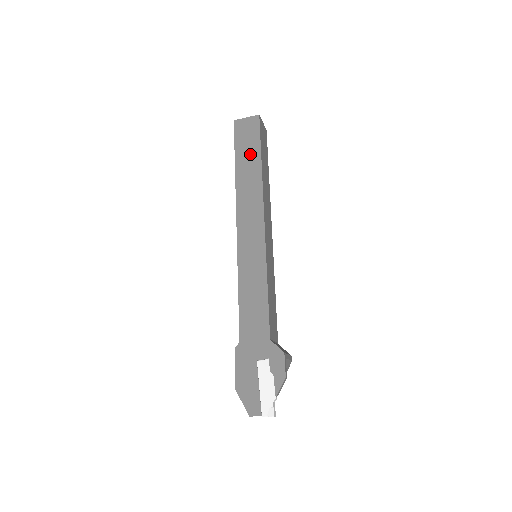
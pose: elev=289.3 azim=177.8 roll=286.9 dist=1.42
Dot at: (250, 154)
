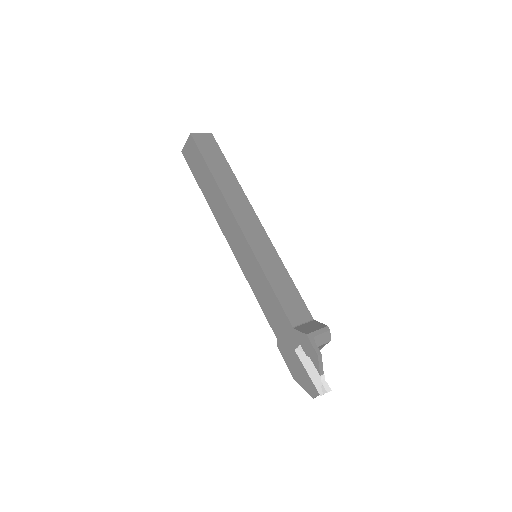
Dot at: (203, 173)
